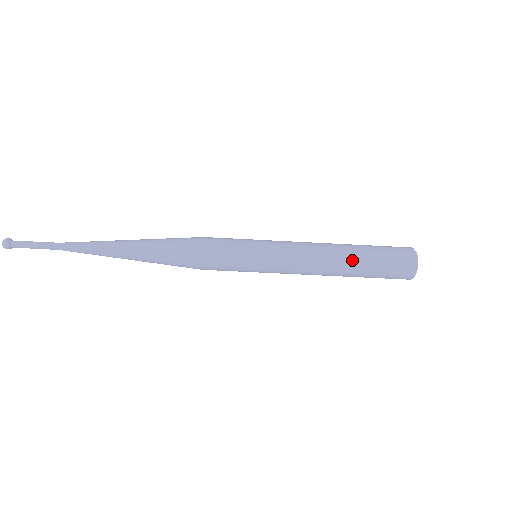
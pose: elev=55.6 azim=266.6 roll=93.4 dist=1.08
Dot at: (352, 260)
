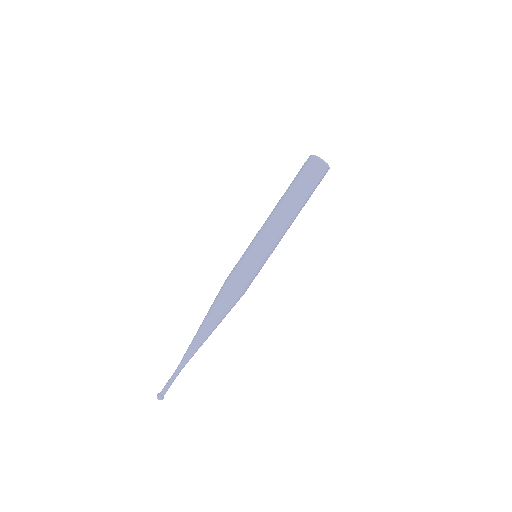
Dot at: (284, 194)
